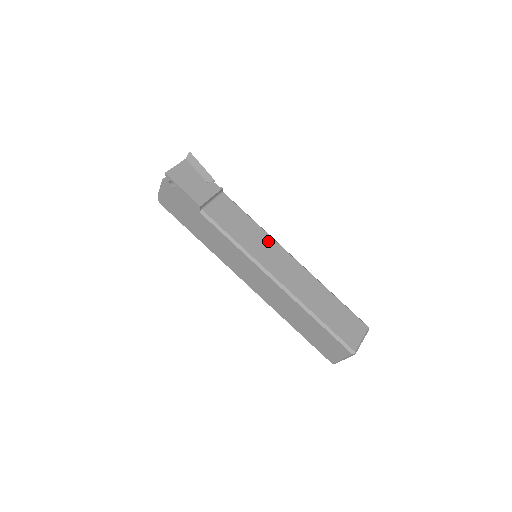
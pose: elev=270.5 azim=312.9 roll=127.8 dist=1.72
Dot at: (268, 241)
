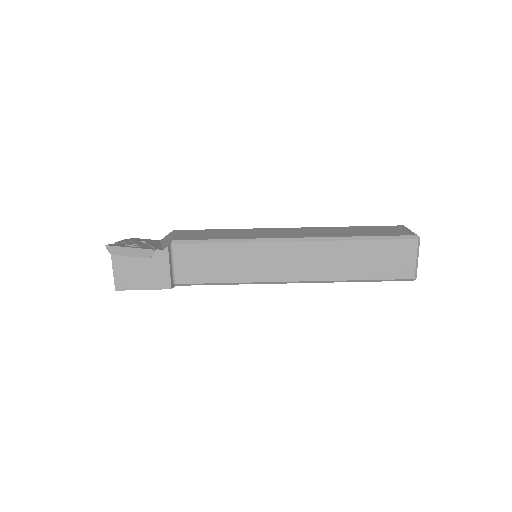
Dot at: (254, 251)
